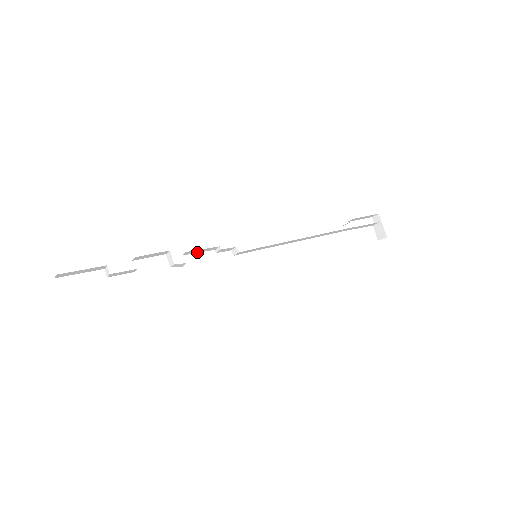
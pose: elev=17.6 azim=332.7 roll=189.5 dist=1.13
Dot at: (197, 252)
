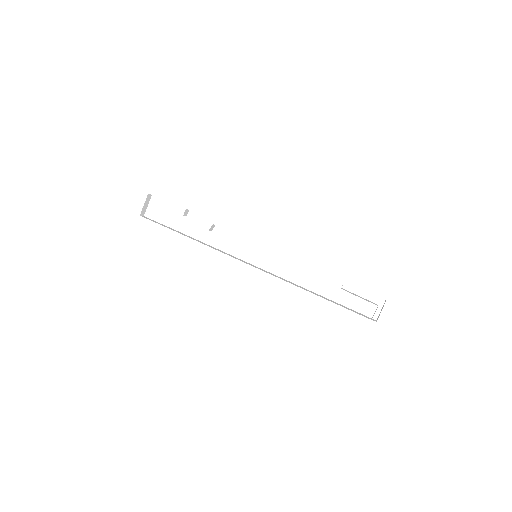
Dot at: occluded
